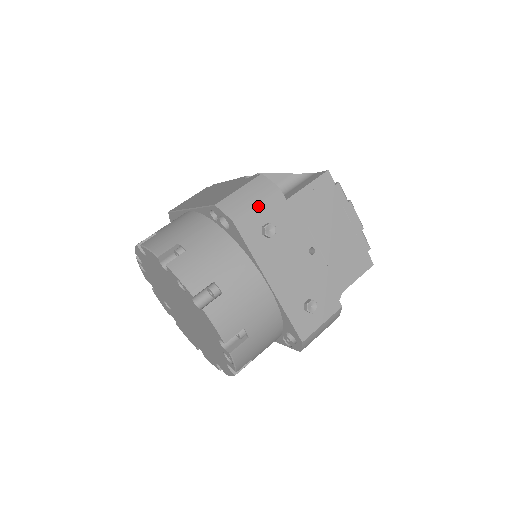
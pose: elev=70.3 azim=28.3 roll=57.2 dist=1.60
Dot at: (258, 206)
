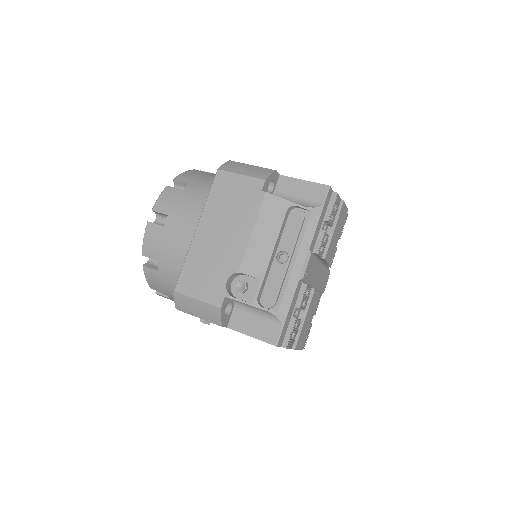
Dot at: occluded
